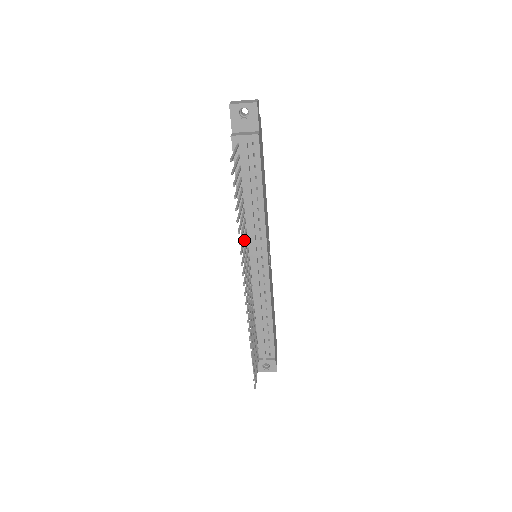
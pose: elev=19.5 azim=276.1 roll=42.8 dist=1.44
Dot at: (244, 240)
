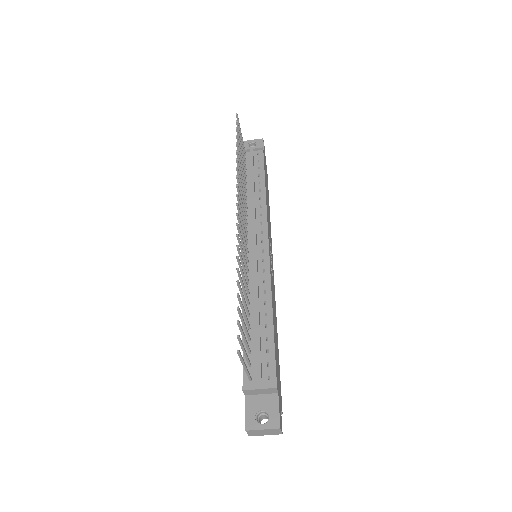
Dot at: occluded
